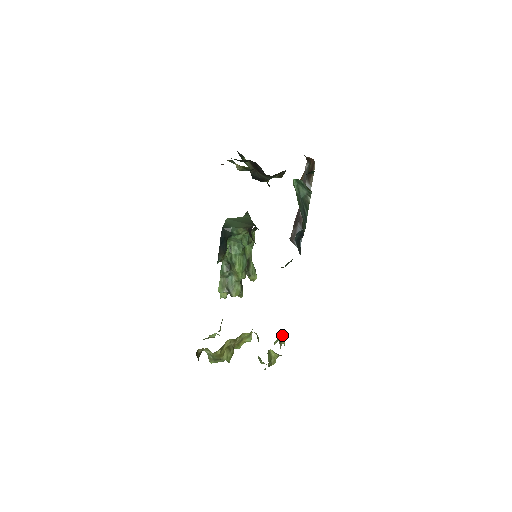
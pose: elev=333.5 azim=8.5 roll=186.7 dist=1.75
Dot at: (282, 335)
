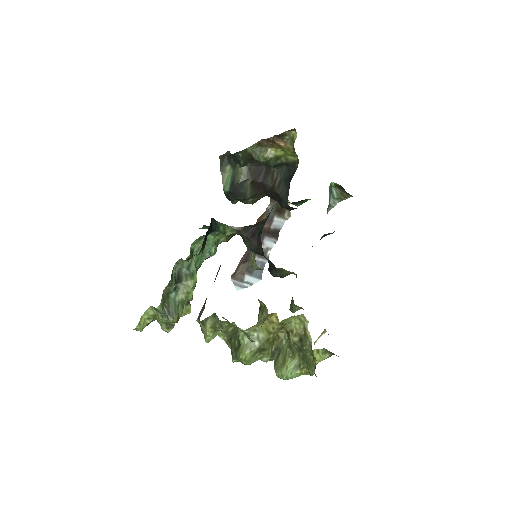
Dot at: (320, 336)
